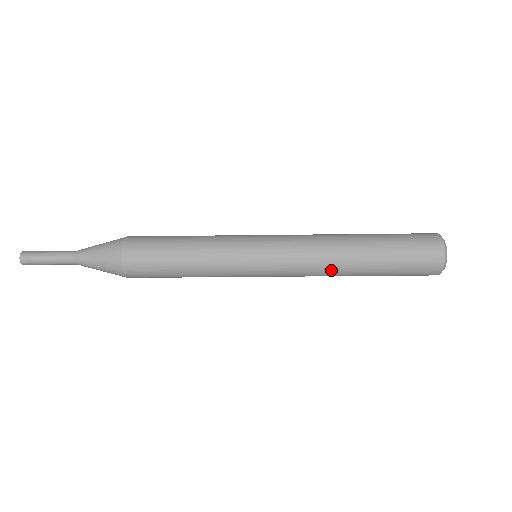
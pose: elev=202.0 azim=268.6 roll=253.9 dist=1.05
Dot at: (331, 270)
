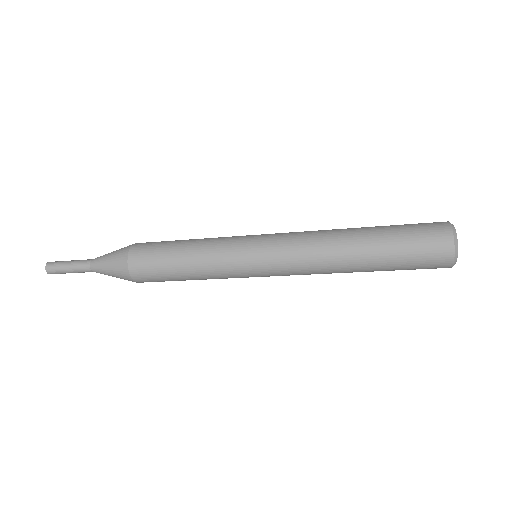
Dot at: (329, 263)
